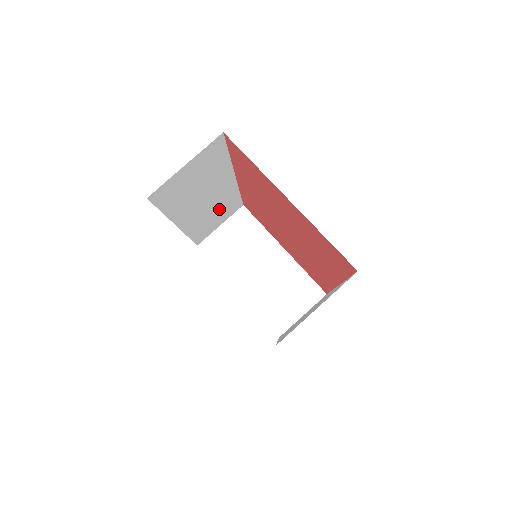
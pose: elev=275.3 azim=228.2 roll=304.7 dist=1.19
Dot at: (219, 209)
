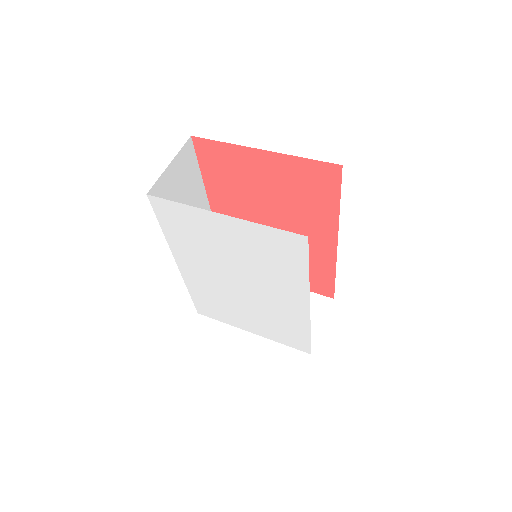
Dot at: occluded
